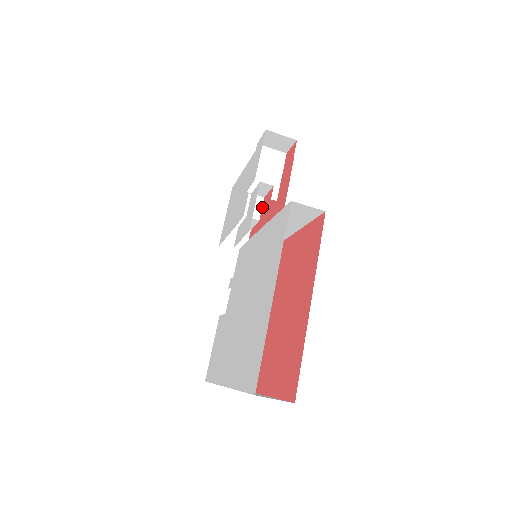
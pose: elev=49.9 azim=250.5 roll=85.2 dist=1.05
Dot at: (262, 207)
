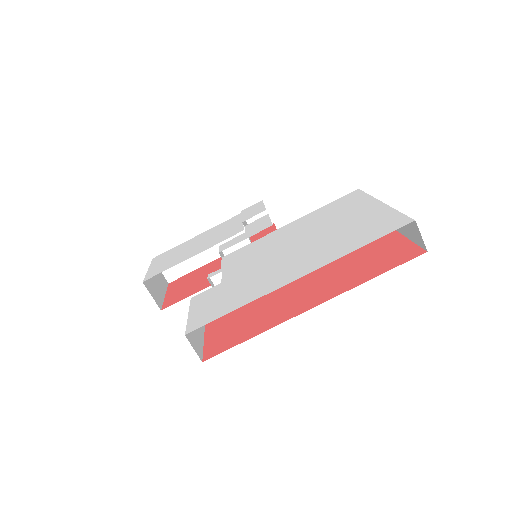
Dot at: (251, 238)
